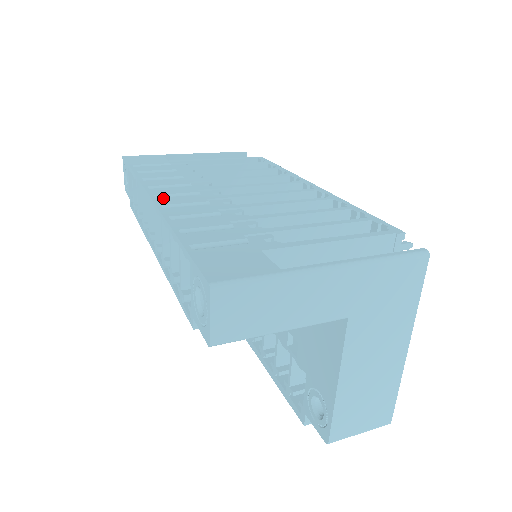
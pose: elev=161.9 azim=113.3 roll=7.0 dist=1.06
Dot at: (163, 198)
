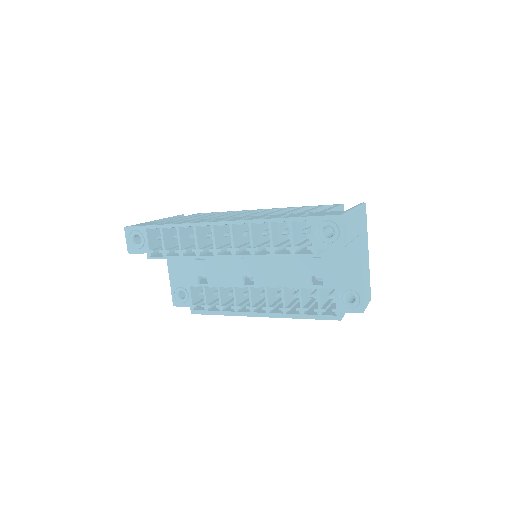
Dot at: (228, 220)
